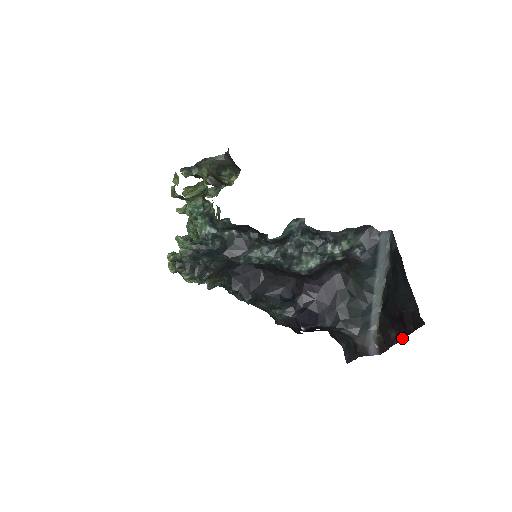
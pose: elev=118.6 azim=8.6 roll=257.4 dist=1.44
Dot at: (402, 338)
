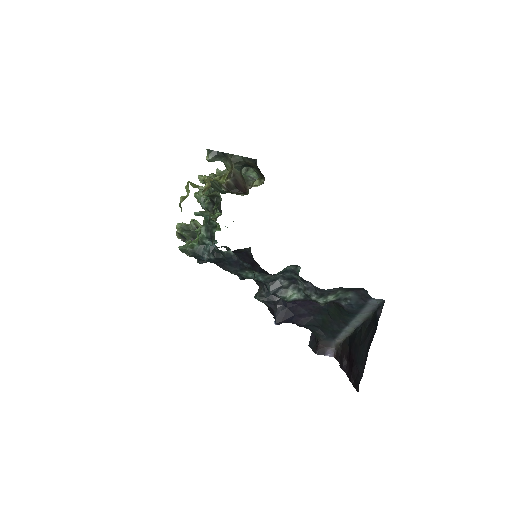
Dot at: (347, 374)
